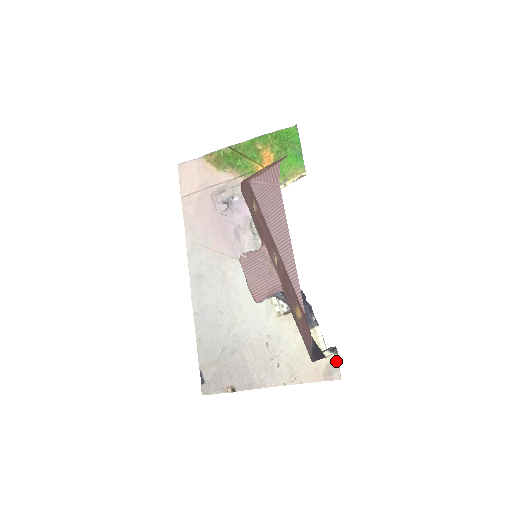
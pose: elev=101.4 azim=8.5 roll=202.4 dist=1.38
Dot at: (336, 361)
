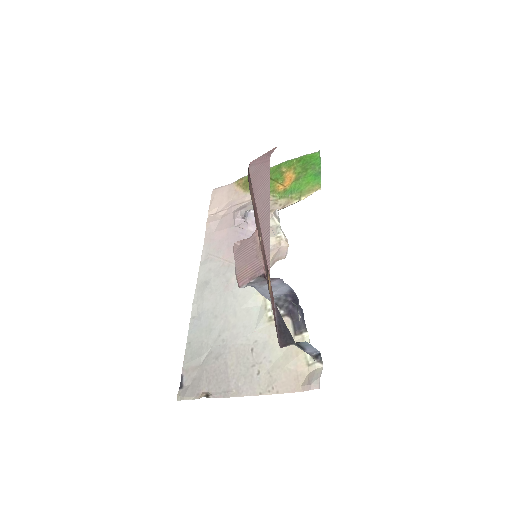
Dot at: (319, 370)
